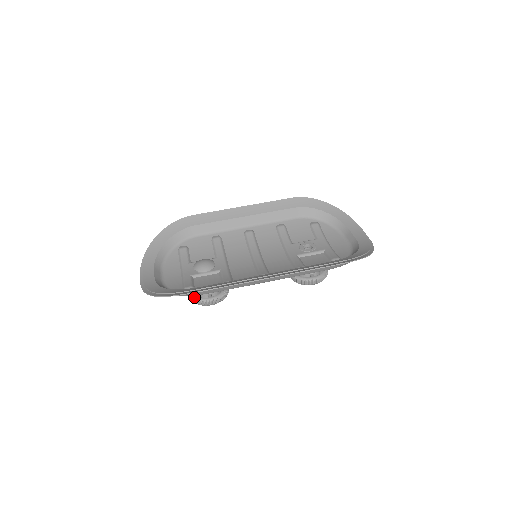
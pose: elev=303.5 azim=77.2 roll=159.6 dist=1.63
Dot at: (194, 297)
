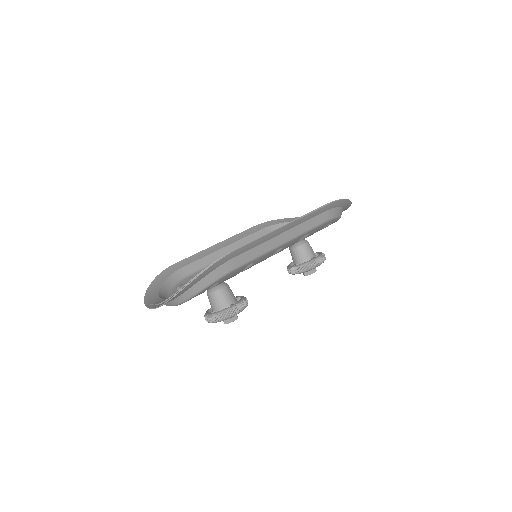
Dot at: (217, 313)
